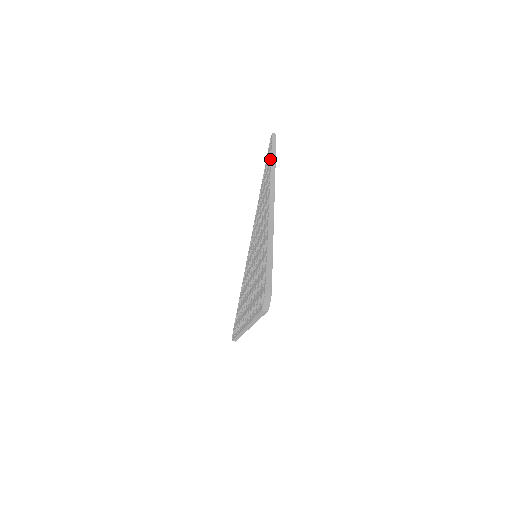
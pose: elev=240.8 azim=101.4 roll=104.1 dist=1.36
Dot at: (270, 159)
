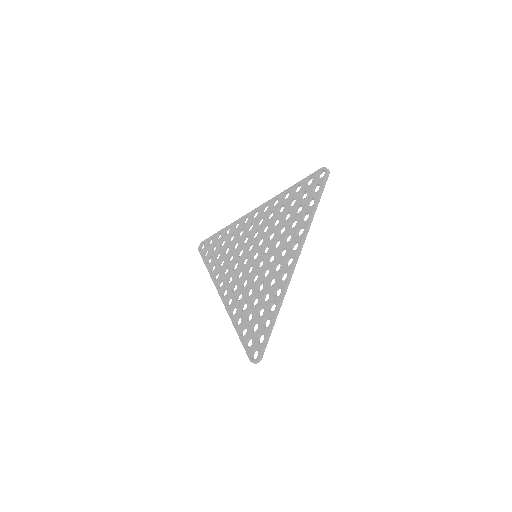
Dot at: (312, 206)
